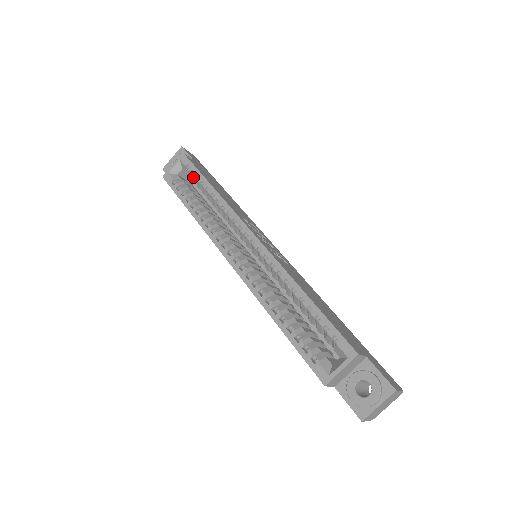
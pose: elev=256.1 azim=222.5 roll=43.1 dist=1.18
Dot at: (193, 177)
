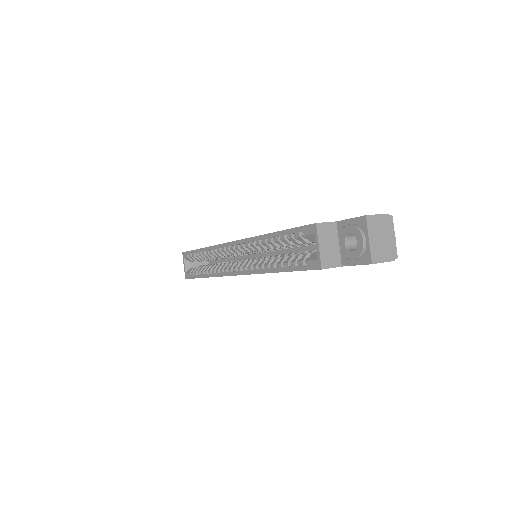
Dot at: occluded
